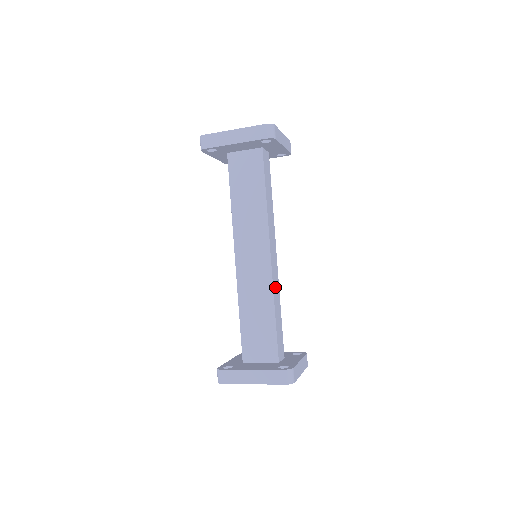
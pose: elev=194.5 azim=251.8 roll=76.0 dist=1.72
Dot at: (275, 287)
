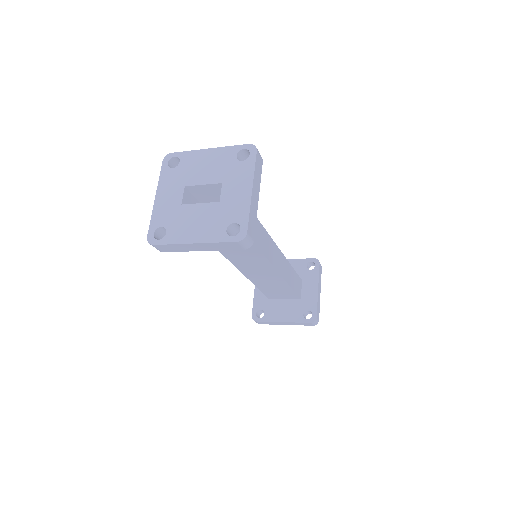
Dot at: (284, 270)
